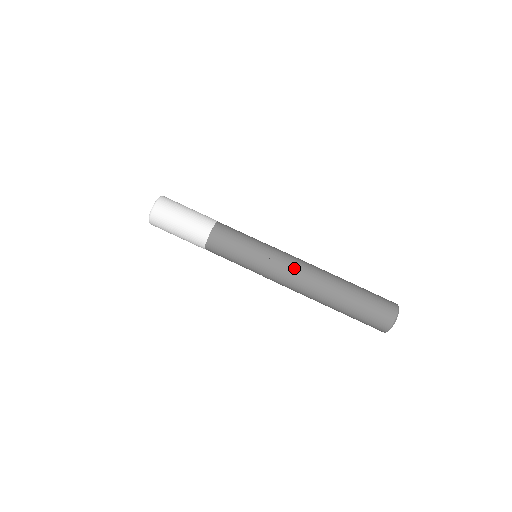
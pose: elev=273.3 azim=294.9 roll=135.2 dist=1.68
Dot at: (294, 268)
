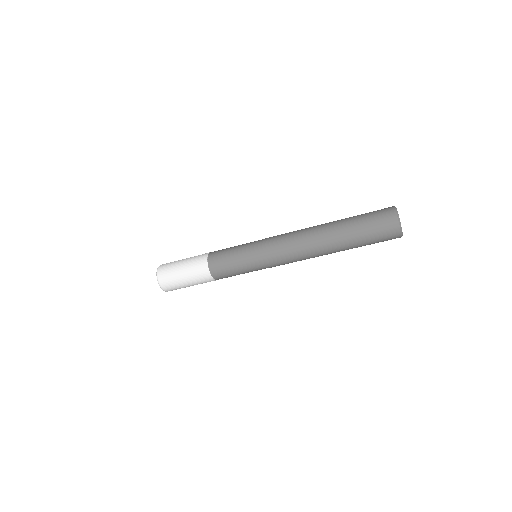
Dot at: (293, 261)
